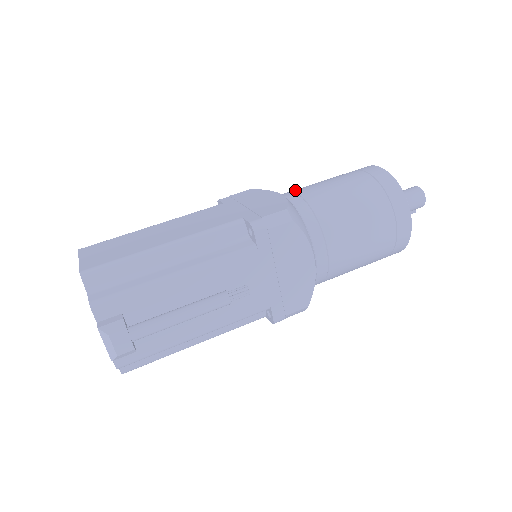
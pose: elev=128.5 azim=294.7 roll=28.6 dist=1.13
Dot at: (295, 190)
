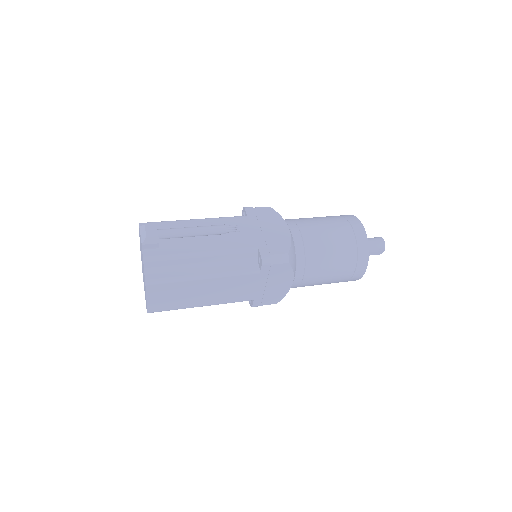
Dot at: occluded
